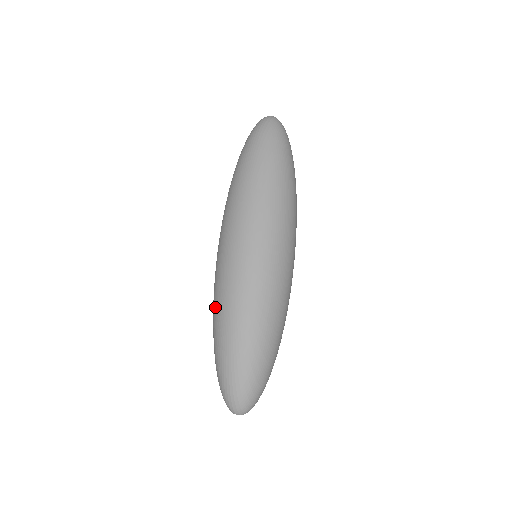
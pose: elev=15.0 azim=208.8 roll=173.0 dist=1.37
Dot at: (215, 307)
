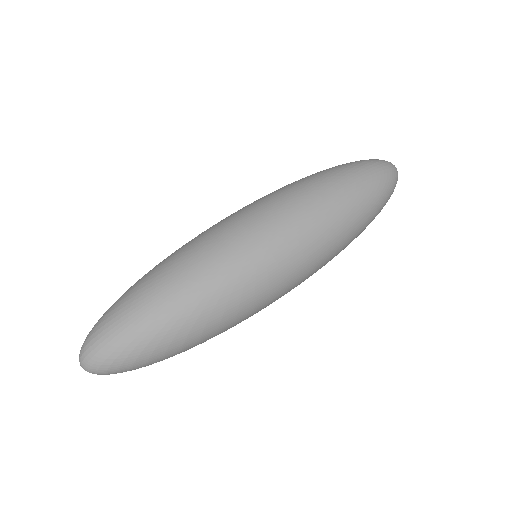
Dot at: (178, 257)
